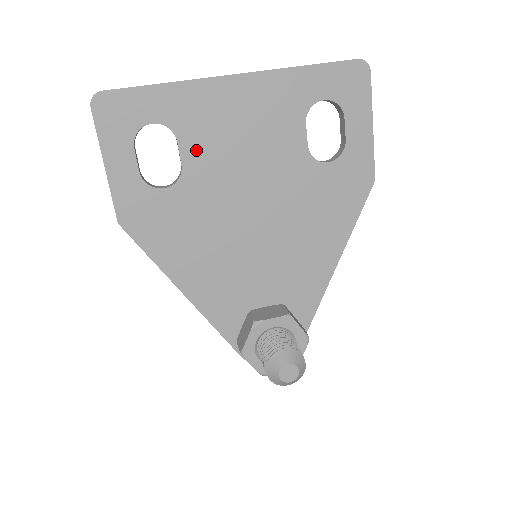
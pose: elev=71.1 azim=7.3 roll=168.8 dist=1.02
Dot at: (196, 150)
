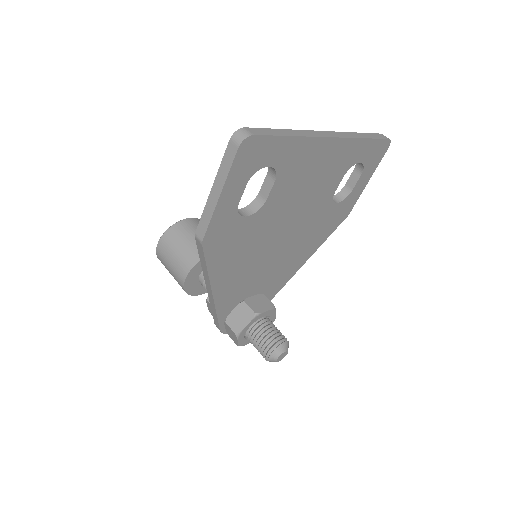
Dot at: (281, 189)
